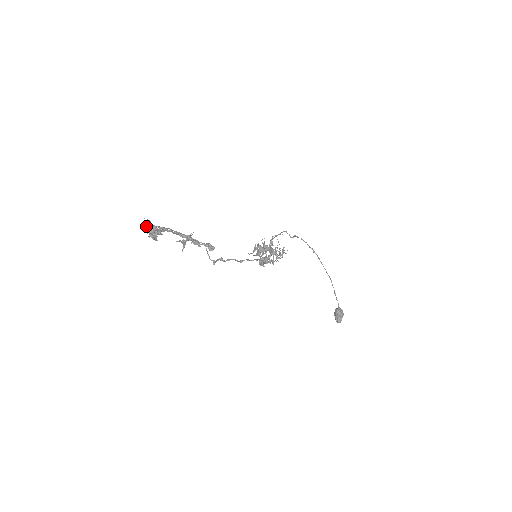
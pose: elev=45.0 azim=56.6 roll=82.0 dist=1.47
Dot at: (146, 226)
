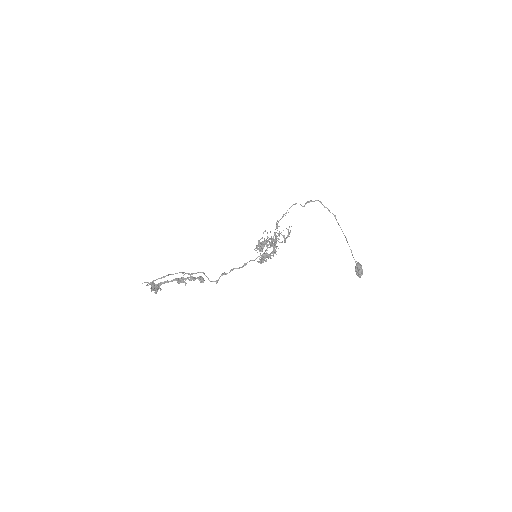
Dot at: (148, 285)
